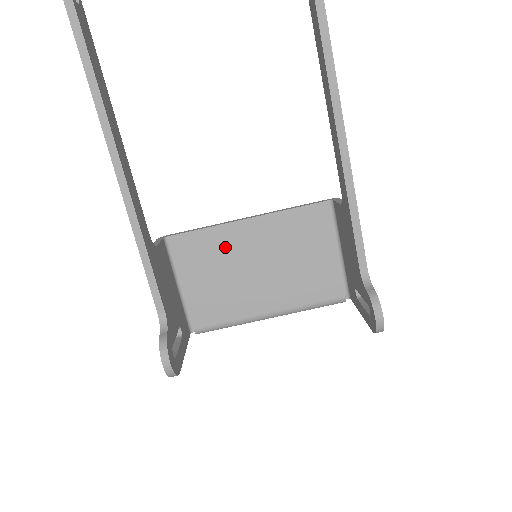
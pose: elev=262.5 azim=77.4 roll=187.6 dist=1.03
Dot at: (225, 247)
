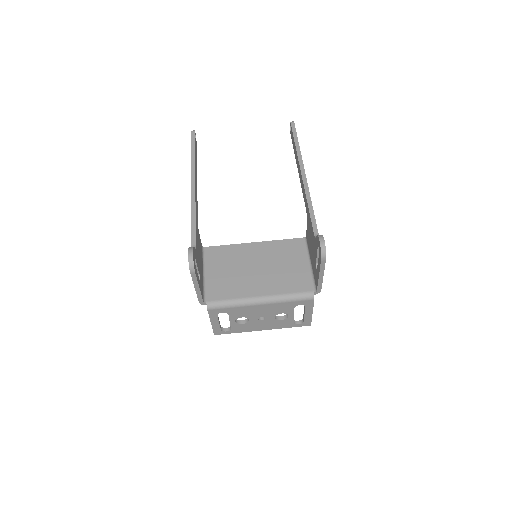
Dot at: (238, 255)
